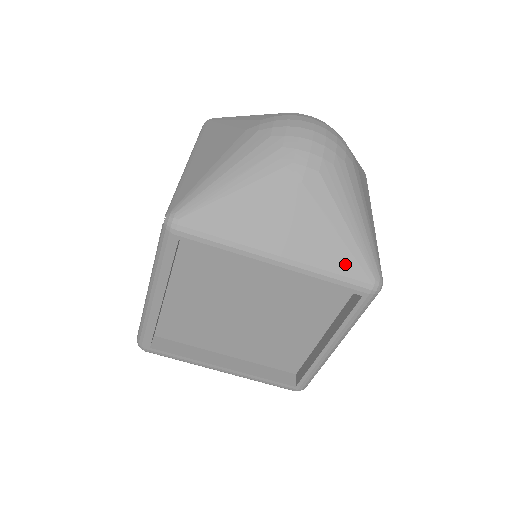
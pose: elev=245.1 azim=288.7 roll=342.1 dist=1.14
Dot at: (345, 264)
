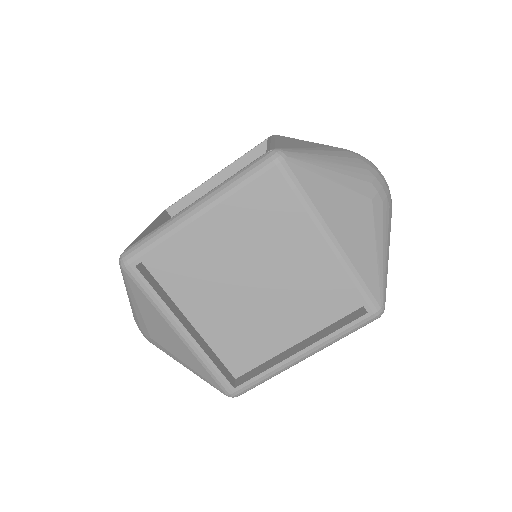
Dot at: (371, 278)
